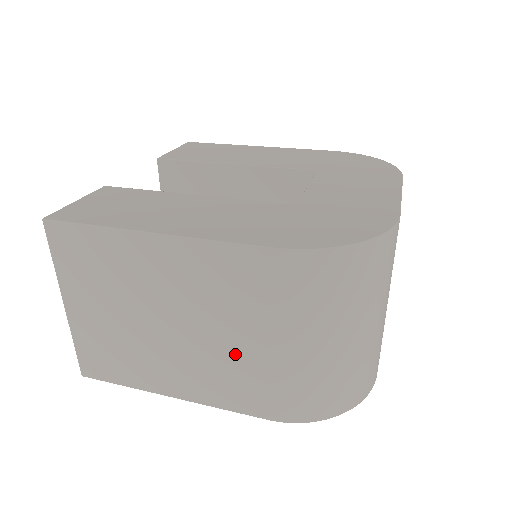
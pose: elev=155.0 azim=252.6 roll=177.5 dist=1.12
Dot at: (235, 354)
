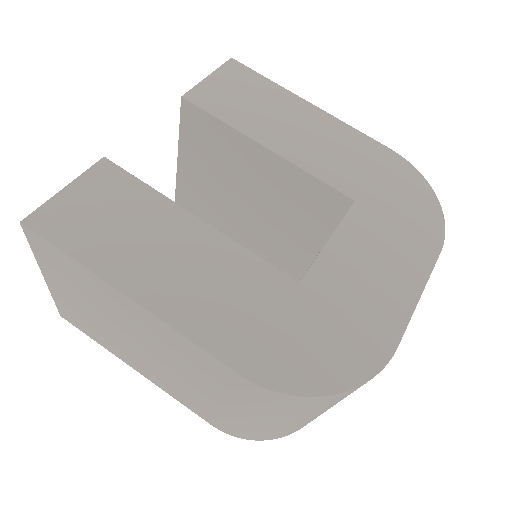
Dot at: (192, 390)
